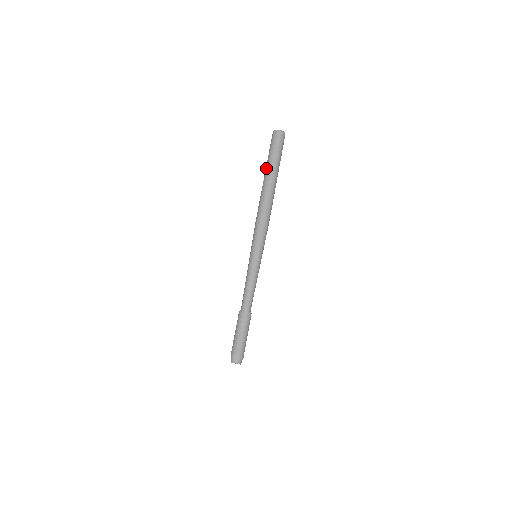
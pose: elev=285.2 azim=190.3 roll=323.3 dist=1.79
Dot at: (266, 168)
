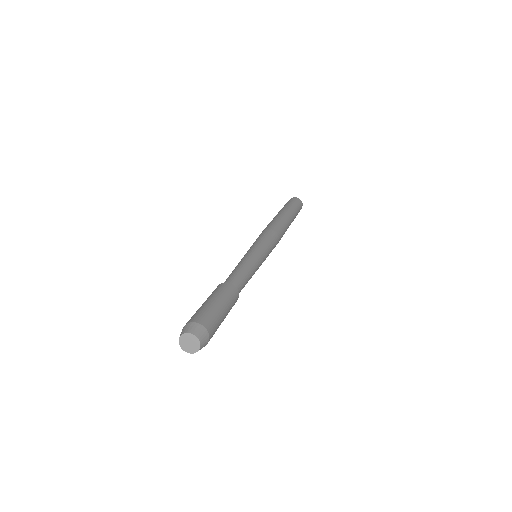
Dot at: (284, 208)
